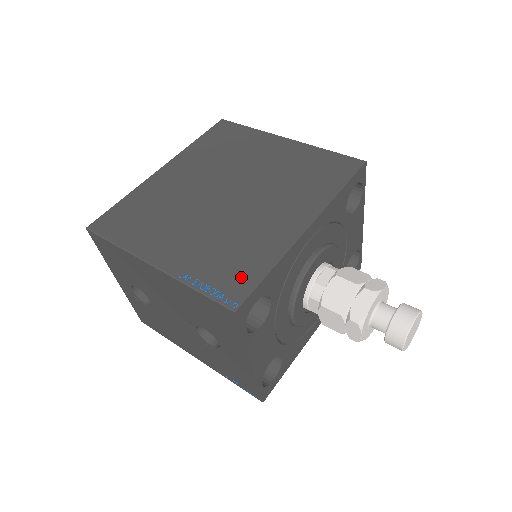
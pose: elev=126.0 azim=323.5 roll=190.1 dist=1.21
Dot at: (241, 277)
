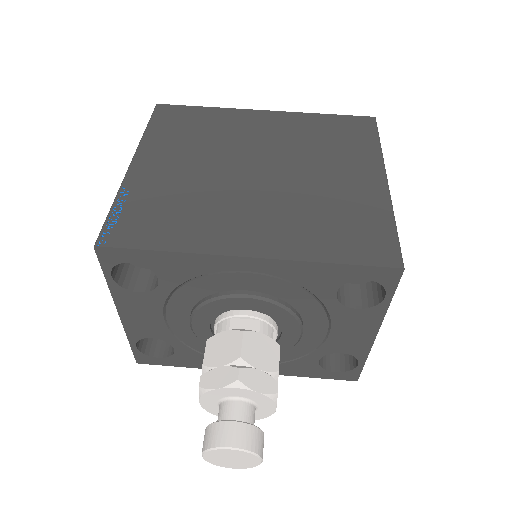
Dot at: (142, 231)
